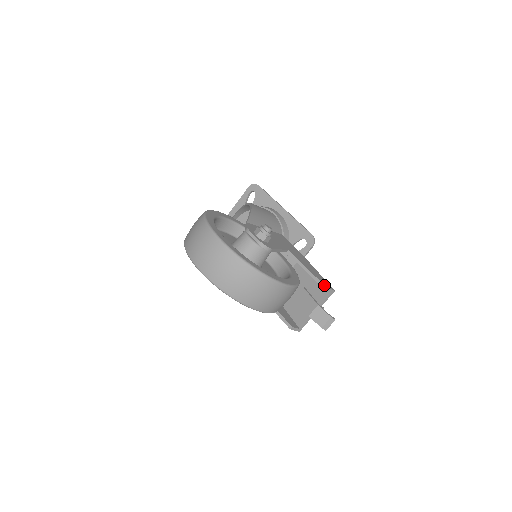
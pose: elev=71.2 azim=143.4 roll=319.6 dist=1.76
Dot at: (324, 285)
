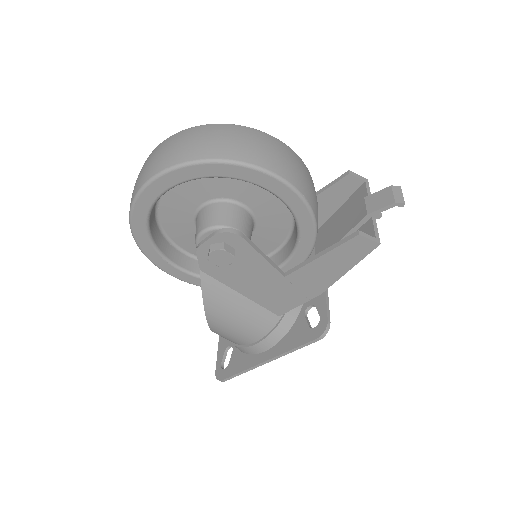
Dot at: (345, 172)
